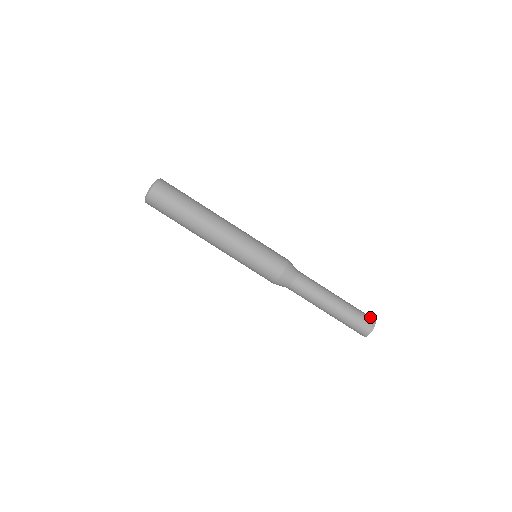
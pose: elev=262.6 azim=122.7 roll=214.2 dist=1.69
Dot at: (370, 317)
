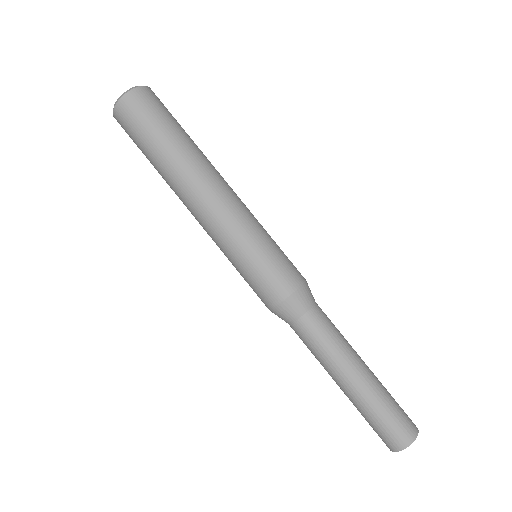
Dot at: (411, 420)
